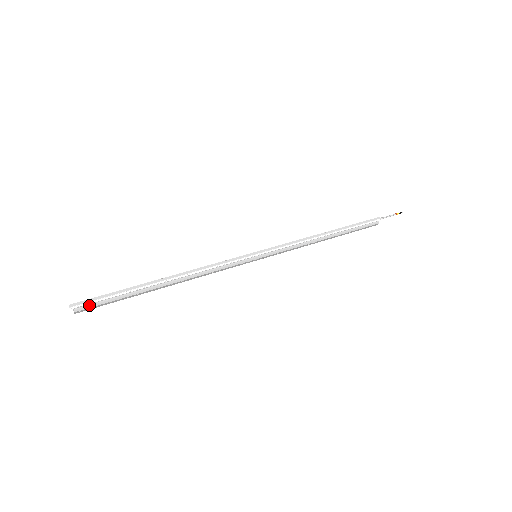
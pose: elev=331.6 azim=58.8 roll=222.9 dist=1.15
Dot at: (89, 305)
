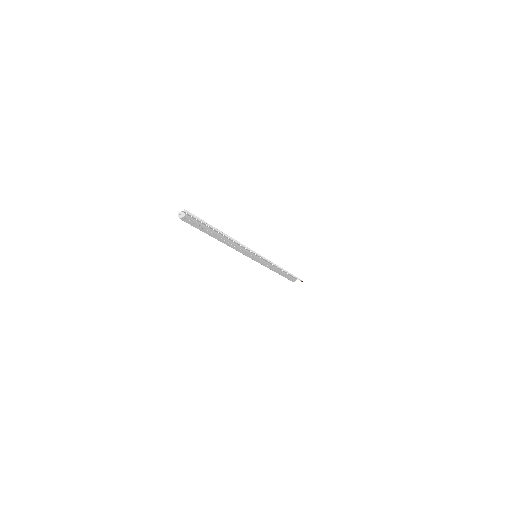
Dot at: (192, 217)
